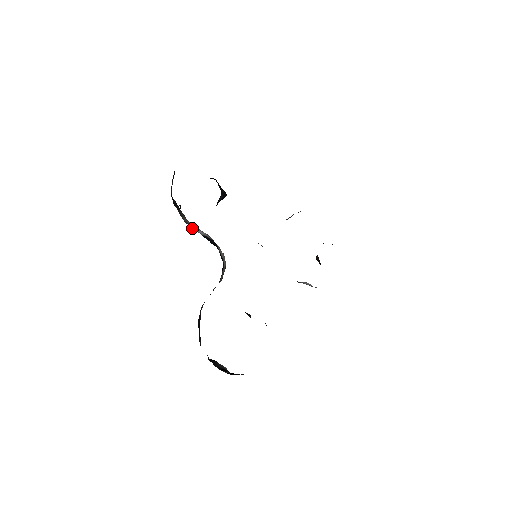
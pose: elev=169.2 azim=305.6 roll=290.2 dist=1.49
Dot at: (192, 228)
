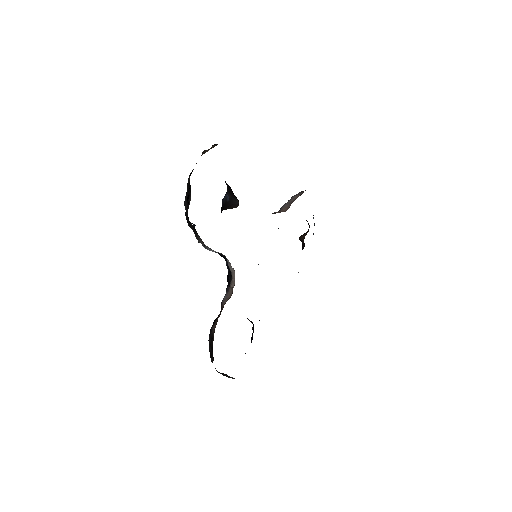
Dot at: (206, 248)
